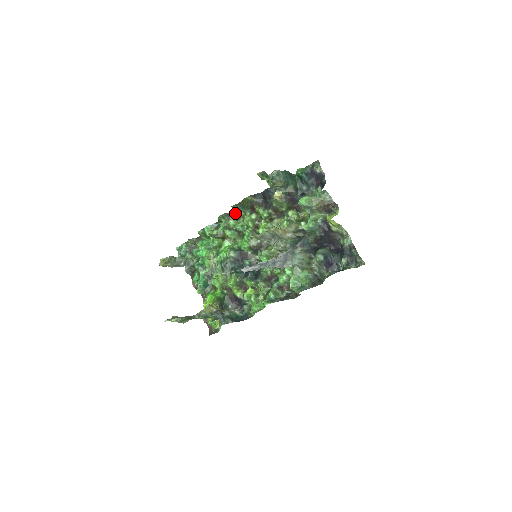
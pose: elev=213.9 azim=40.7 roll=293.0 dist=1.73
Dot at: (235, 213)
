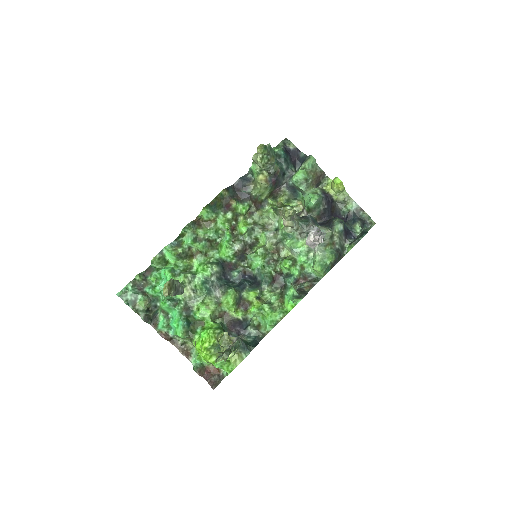
Dot at: (204, 218)
